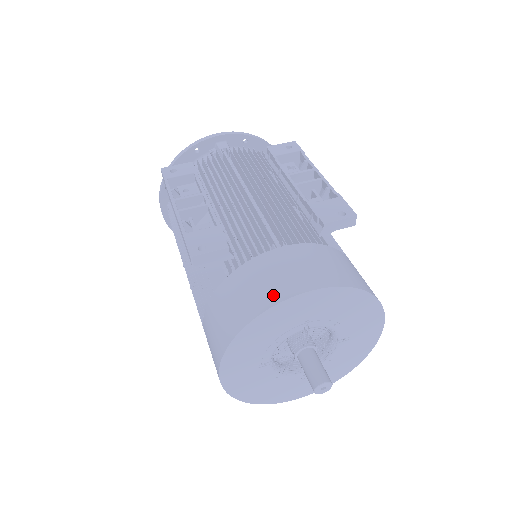
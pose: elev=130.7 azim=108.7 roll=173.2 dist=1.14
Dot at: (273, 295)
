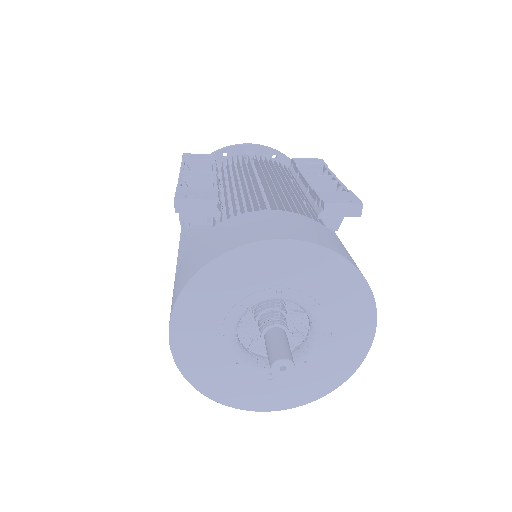
Dot at: (245, 238)
